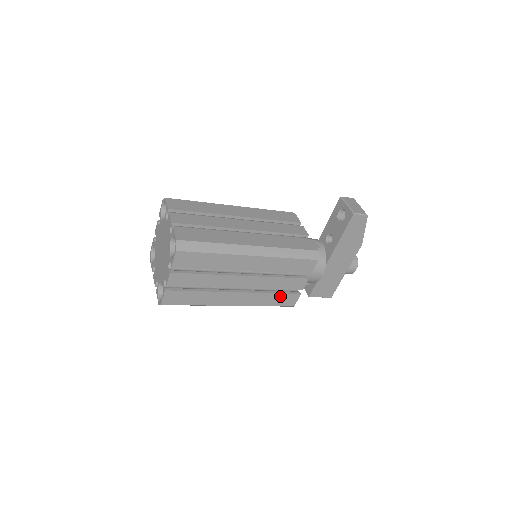
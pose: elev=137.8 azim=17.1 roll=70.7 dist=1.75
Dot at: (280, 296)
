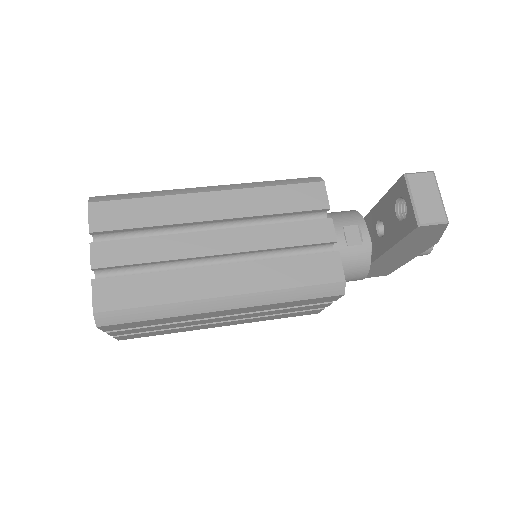
Dot at: (292, 313)
